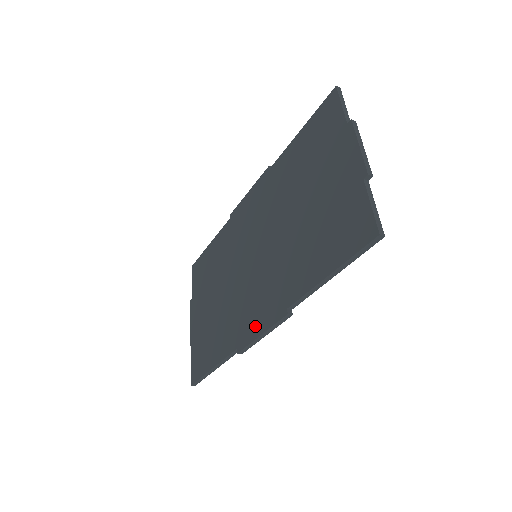
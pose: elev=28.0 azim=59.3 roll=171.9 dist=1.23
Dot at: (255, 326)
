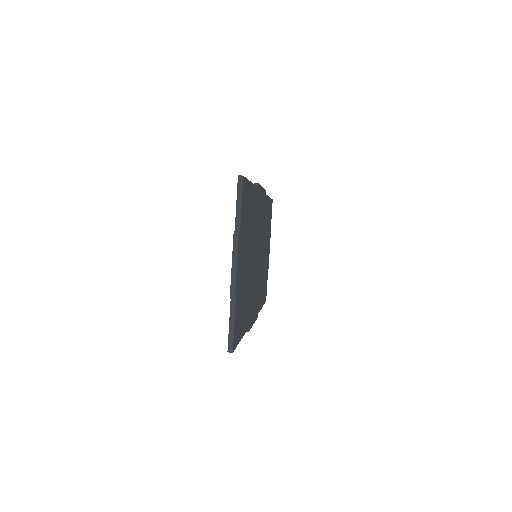
Dot at: occluded
